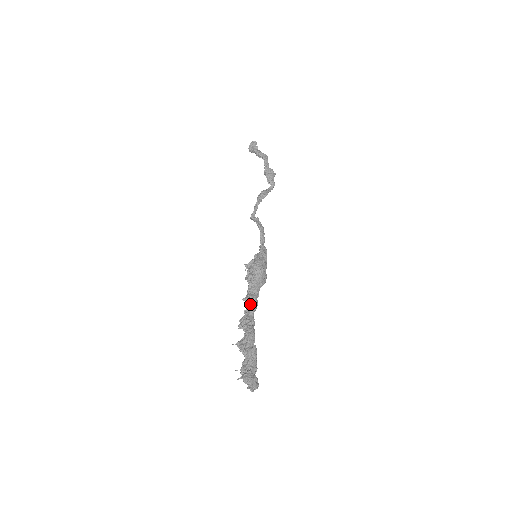
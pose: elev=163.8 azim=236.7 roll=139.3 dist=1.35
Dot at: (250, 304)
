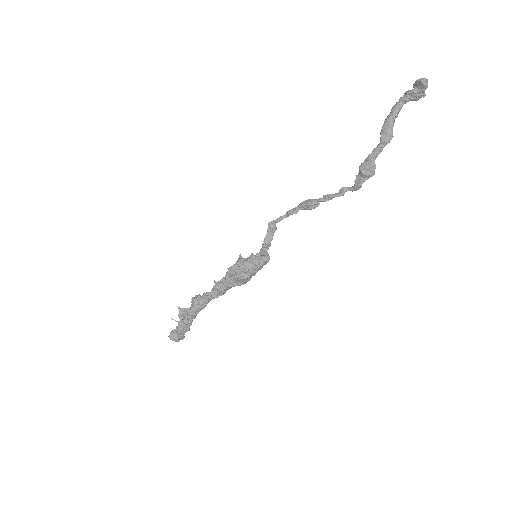
Dot at: (212, 292)
